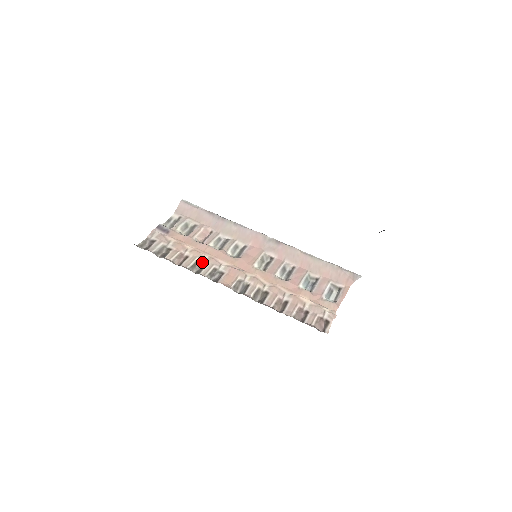
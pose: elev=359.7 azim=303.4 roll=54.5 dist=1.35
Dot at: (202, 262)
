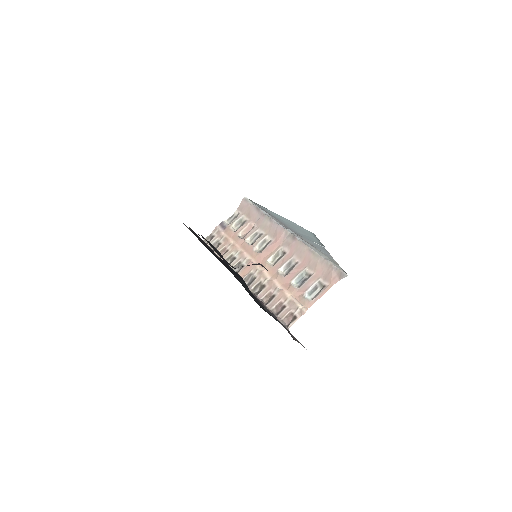
Dot at: (234, 256)
